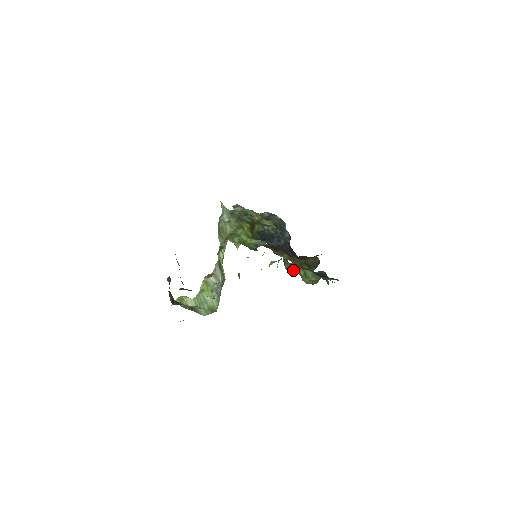
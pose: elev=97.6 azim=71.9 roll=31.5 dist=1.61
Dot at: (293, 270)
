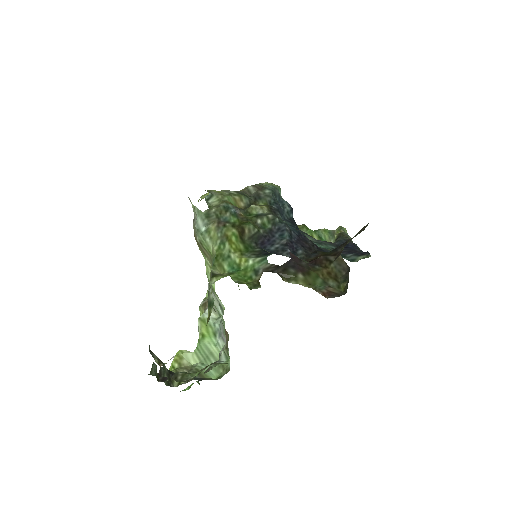
Dot at: occluded
